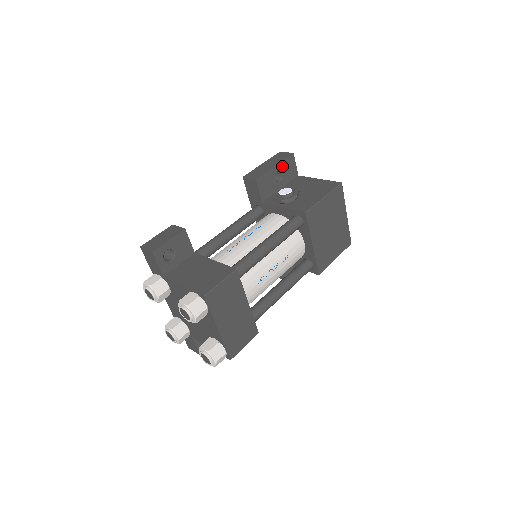
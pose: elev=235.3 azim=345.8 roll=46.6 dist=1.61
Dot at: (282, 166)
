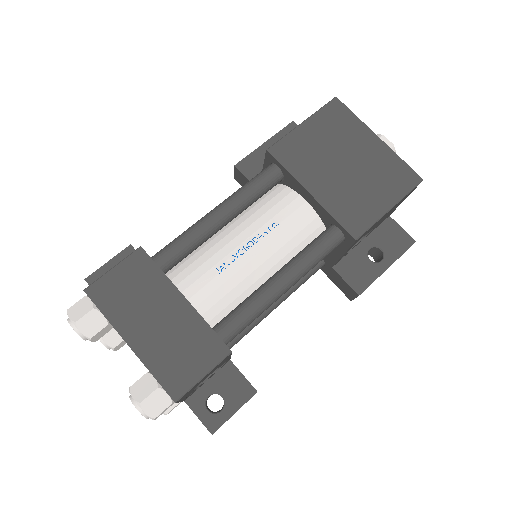
Dot at: occluded
